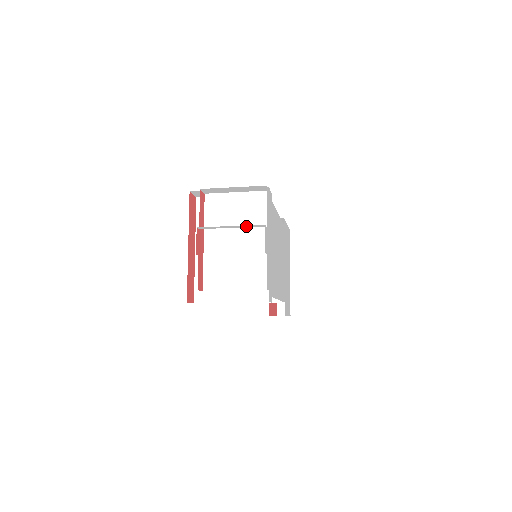
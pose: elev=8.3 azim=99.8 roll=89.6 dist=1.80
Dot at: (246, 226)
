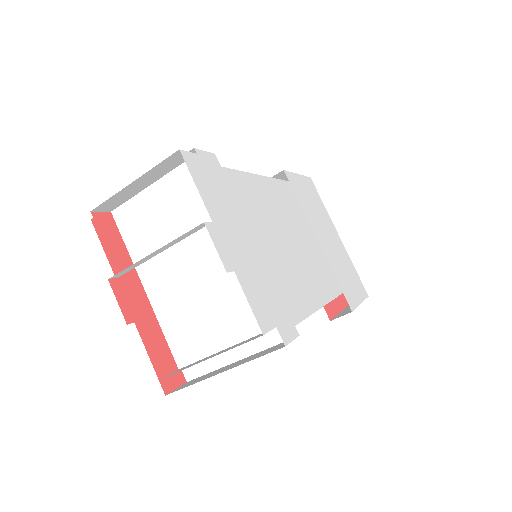
Dot at: (178, 239)
